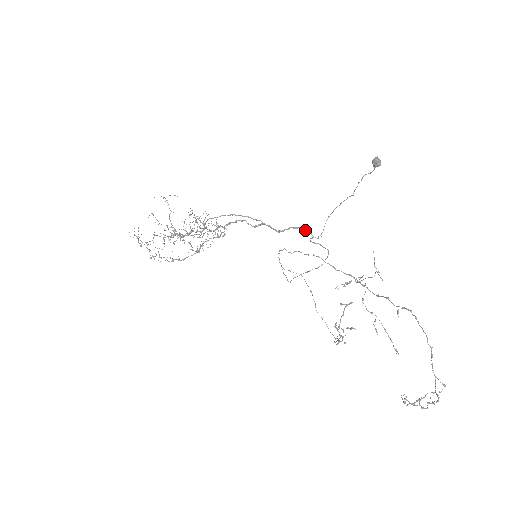
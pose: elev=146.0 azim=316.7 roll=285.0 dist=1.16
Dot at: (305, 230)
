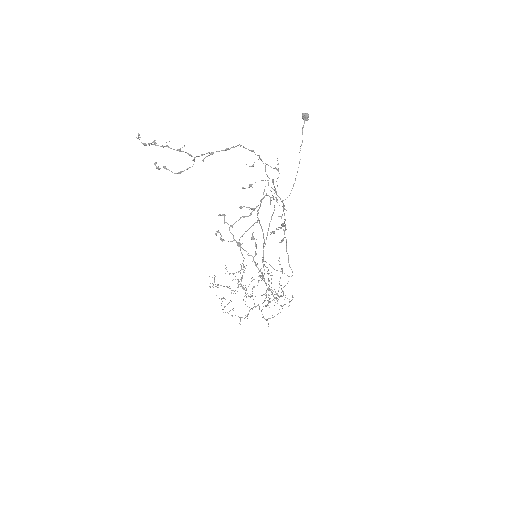
Dot at: occluded
